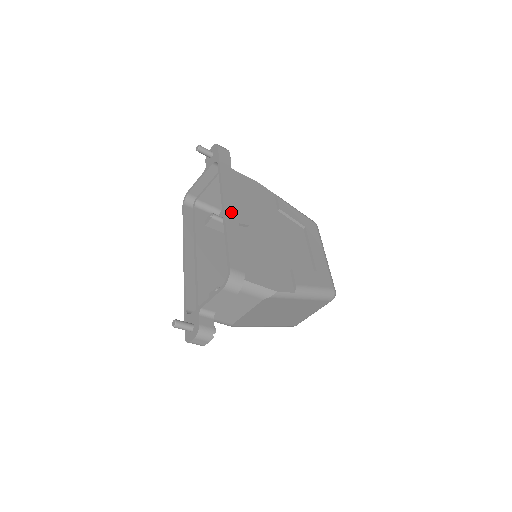
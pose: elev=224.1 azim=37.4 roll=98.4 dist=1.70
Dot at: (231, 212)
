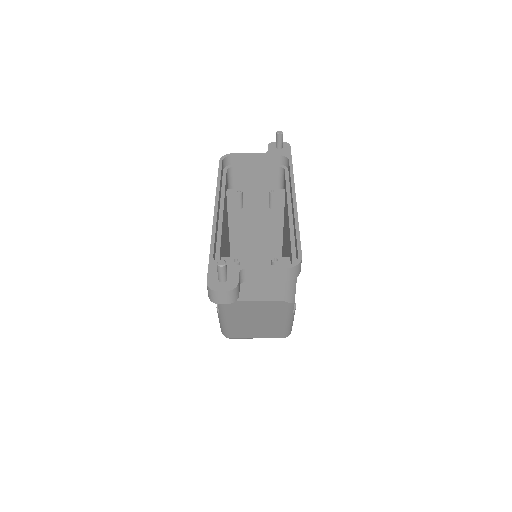
Dot at: occluded
